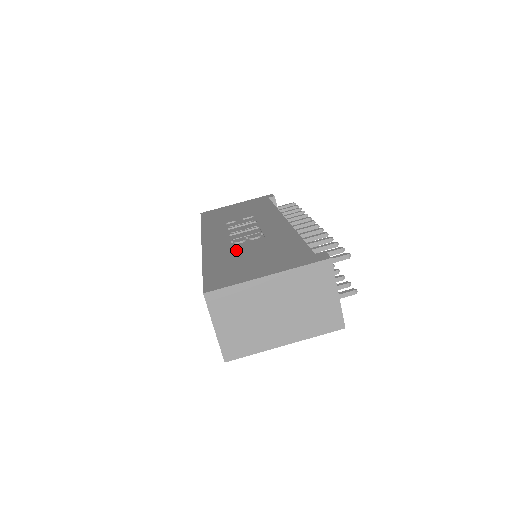
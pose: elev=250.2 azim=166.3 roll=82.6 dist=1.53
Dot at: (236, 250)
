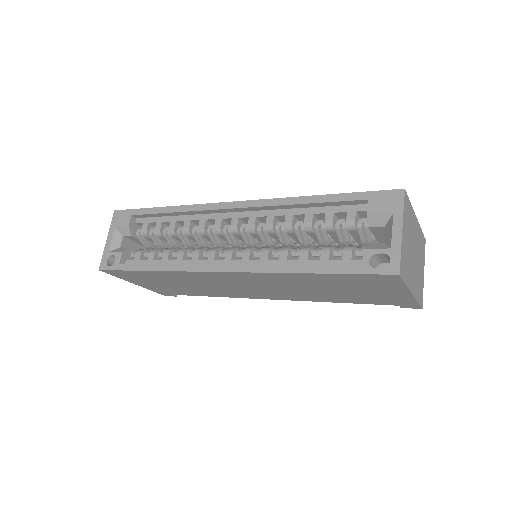
Dot at: occluded
